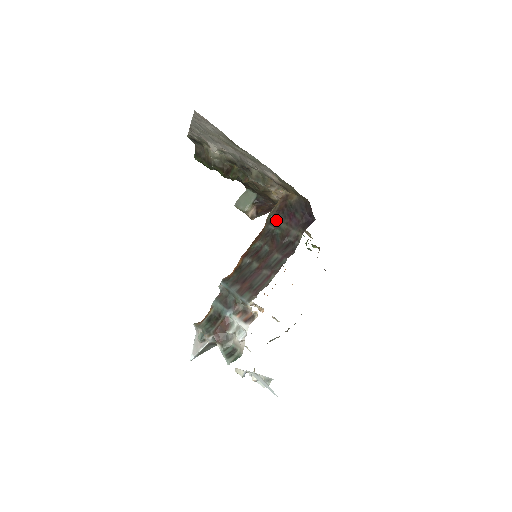
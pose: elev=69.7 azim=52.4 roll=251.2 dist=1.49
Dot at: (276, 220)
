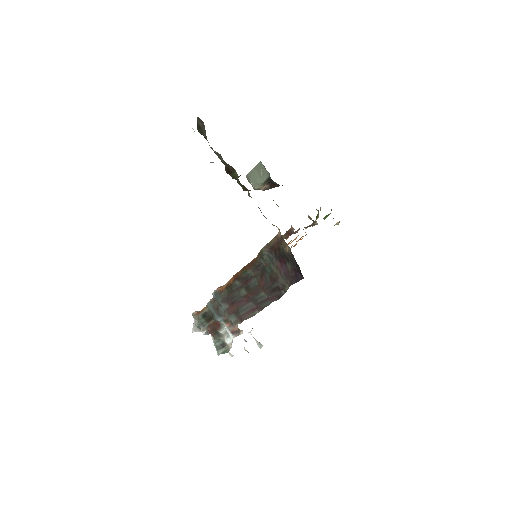
Dot at: (268, 258)
